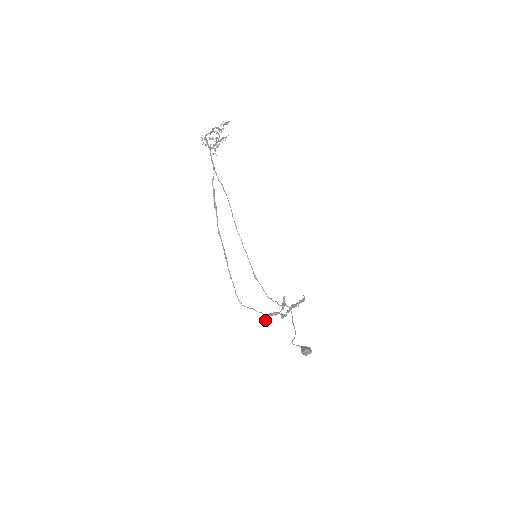
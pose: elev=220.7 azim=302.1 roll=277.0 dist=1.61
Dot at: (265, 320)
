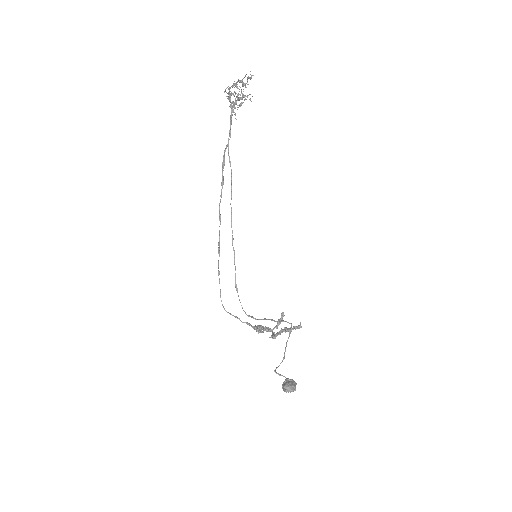
Dot at: (257, 331)
